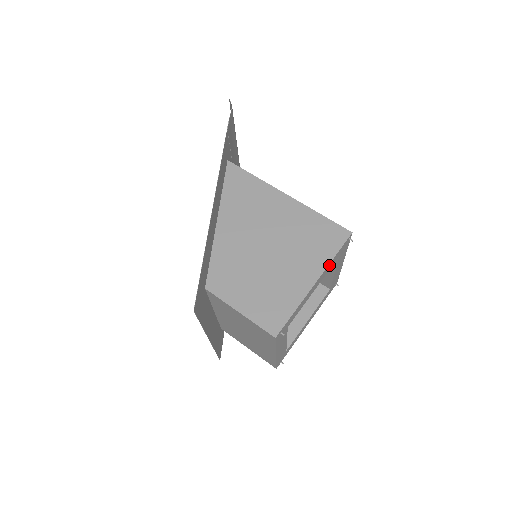
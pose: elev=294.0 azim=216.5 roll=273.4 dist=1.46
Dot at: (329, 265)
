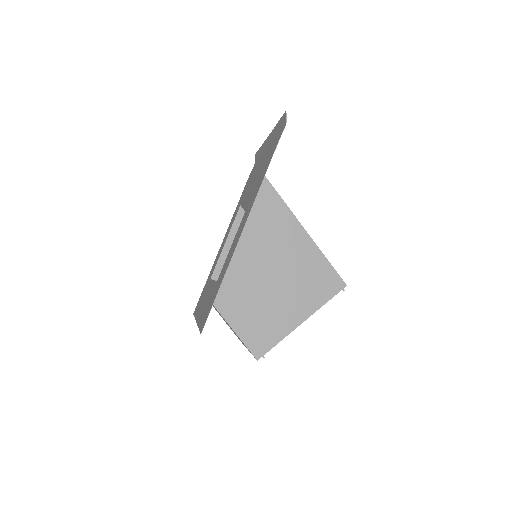
Dot at: (318, 308)
